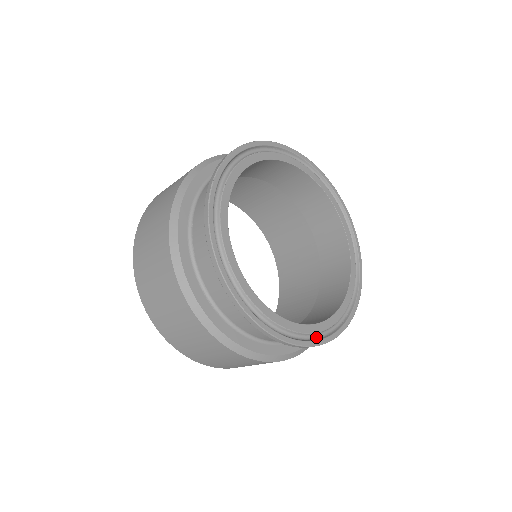
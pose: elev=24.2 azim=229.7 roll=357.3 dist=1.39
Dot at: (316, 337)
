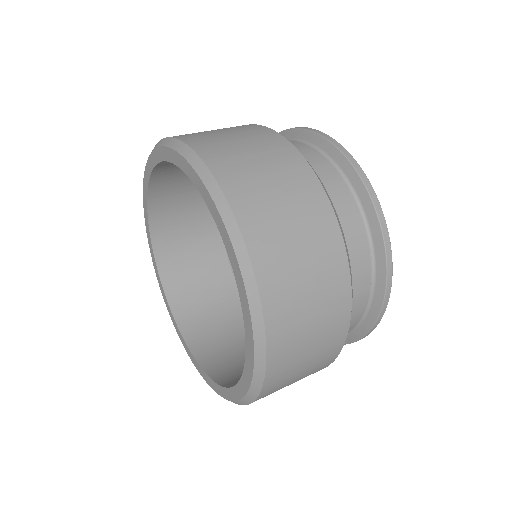
Dot at: occluded
